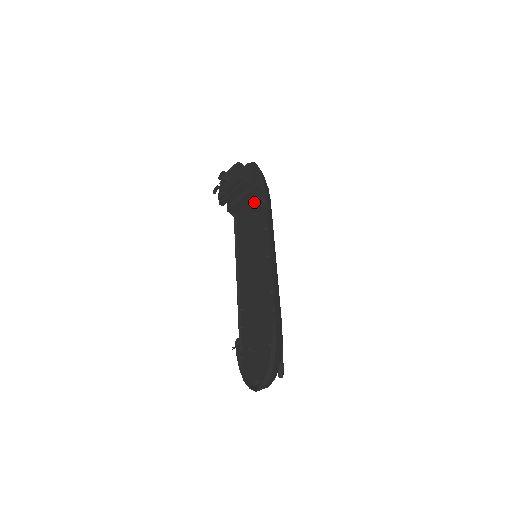
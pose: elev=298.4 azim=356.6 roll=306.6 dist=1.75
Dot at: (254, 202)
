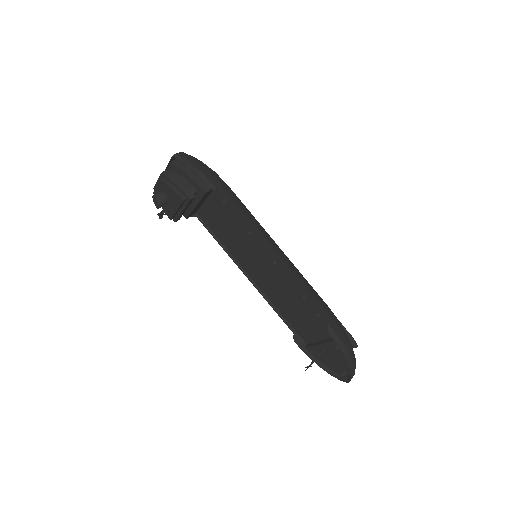
Dot at: (210, 200)
